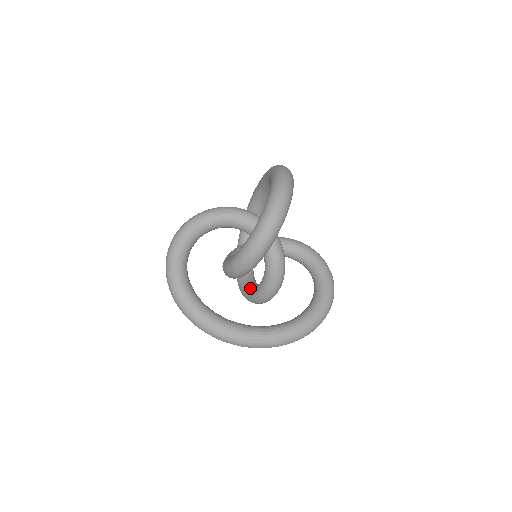
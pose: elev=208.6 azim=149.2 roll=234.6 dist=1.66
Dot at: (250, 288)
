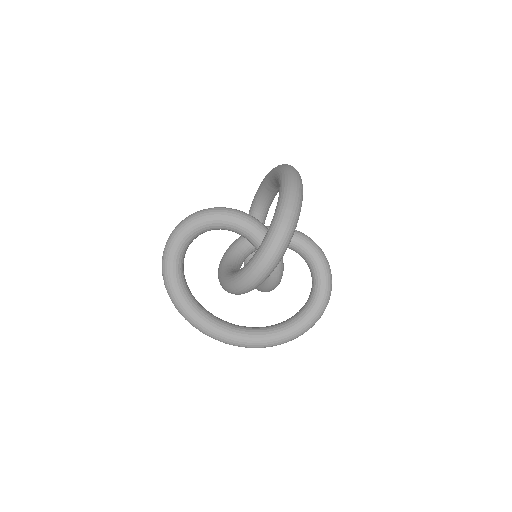
Dot at: occluded
